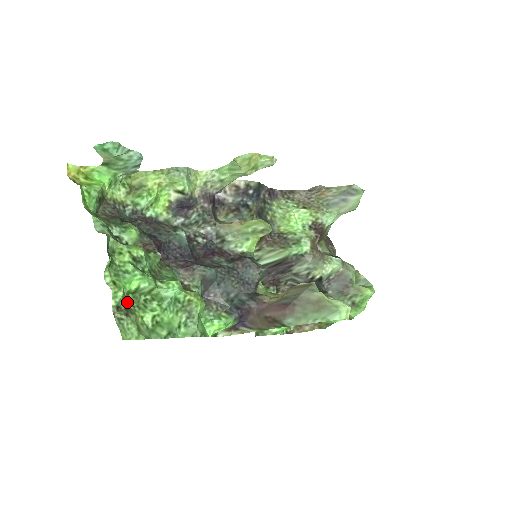
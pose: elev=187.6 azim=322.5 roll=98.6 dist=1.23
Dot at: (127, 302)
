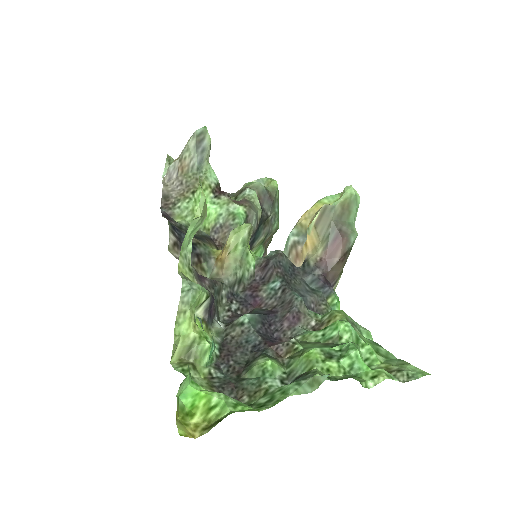
Dot at: occluded
